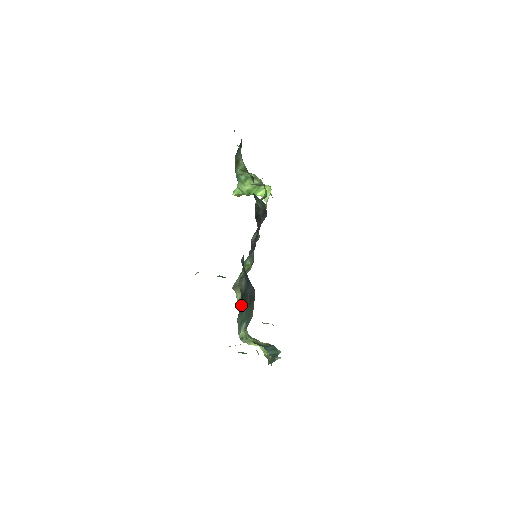
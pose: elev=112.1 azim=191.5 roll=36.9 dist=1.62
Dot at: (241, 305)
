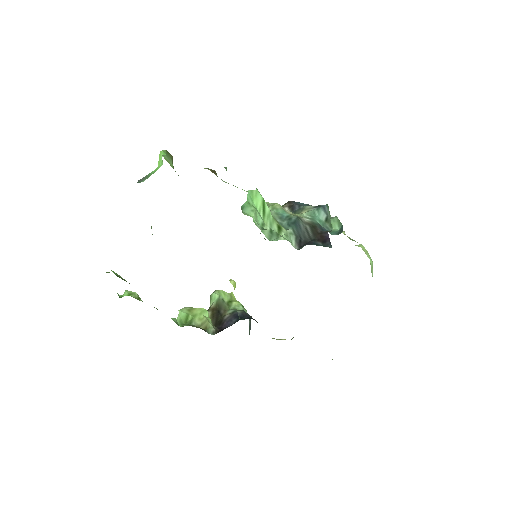
Dot at: occluded
